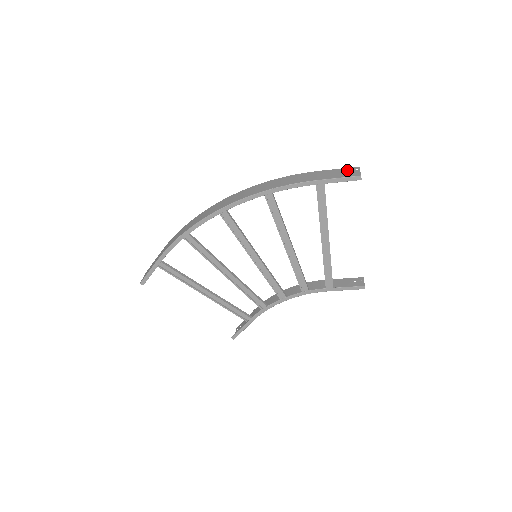
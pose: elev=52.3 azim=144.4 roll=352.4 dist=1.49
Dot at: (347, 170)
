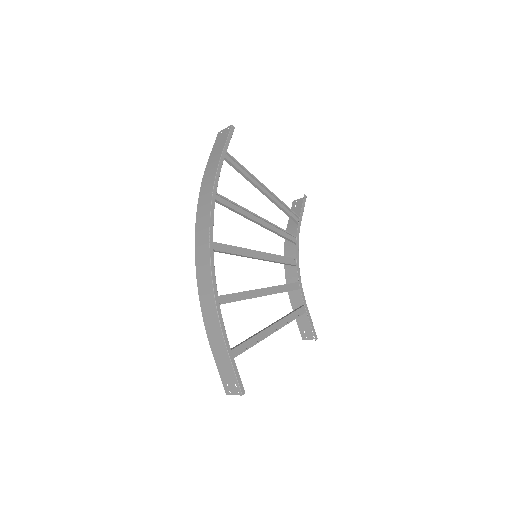
Dot at: (219, 138)
